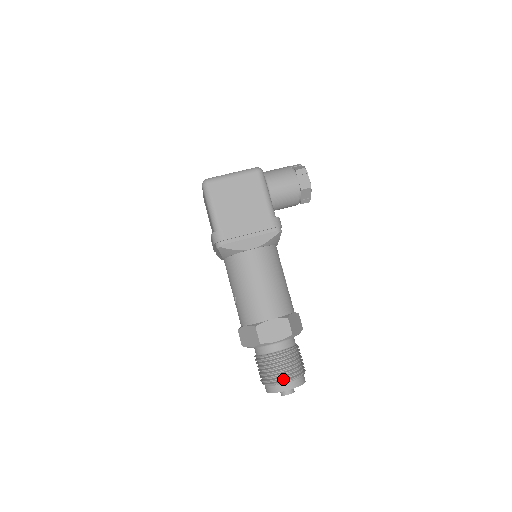
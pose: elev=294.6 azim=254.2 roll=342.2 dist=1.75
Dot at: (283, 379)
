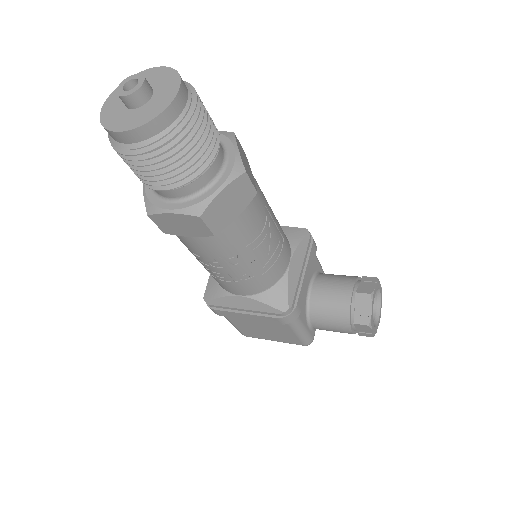
Dot at: occluded
